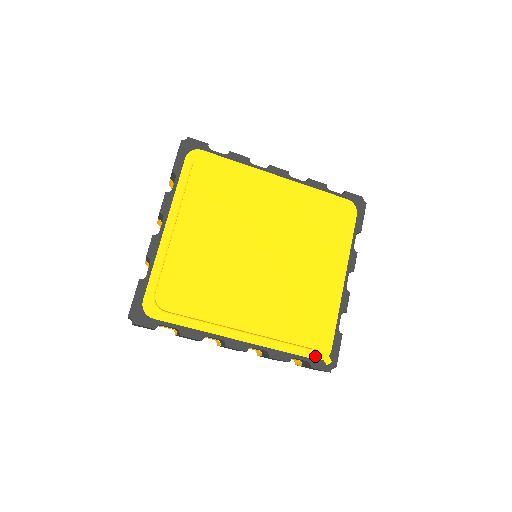
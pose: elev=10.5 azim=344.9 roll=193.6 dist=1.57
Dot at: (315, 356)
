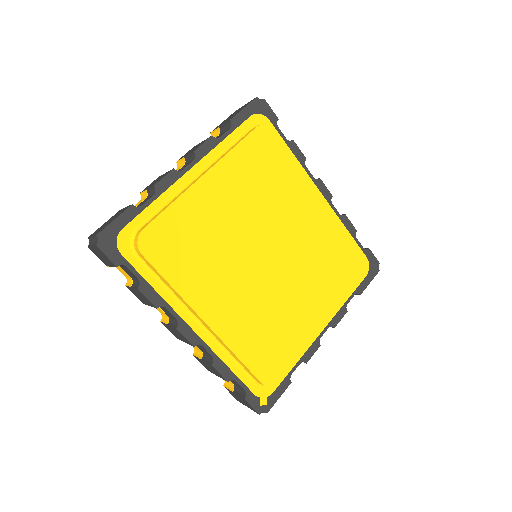
Dot at: (255, 390)
